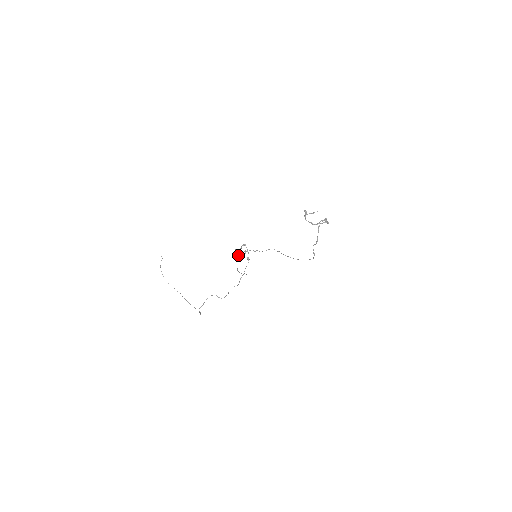
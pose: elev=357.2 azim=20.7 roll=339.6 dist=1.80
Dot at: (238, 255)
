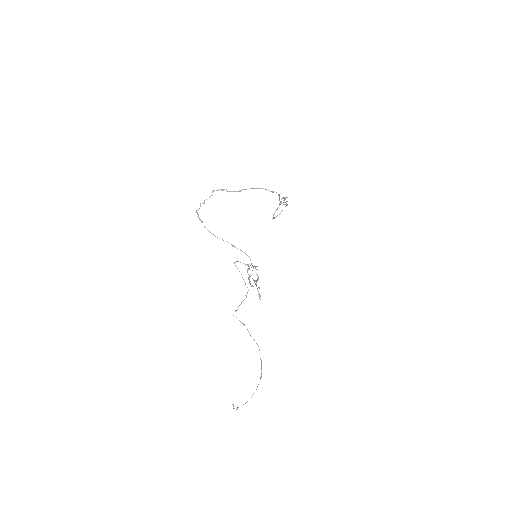
Dot at: (249, 277)
